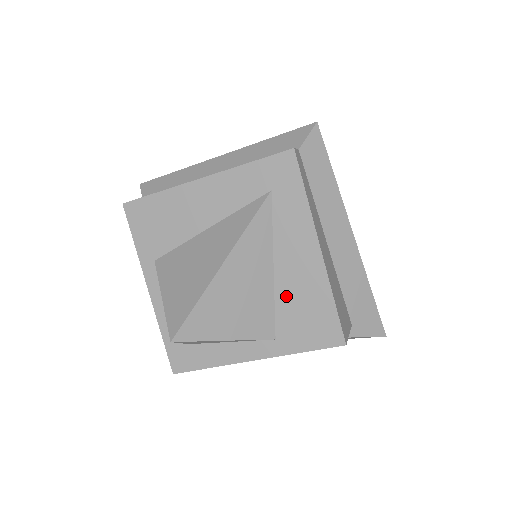
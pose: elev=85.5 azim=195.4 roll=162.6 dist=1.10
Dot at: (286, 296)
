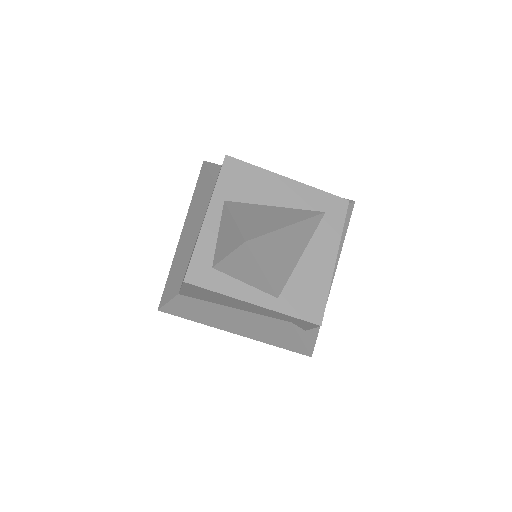
Dot at: (301, 275)
